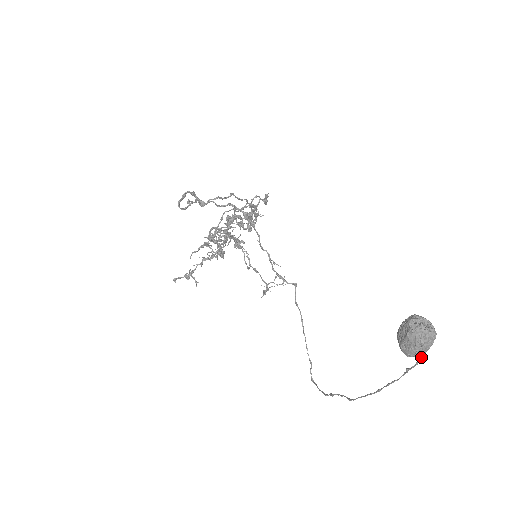
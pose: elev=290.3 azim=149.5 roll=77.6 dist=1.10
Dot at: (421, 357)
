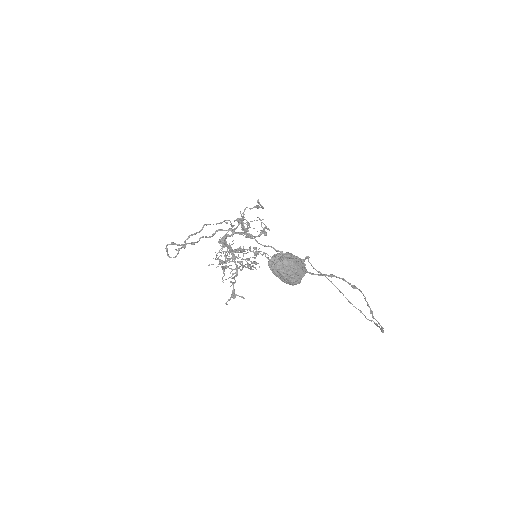
Dot at: (332, 276)
